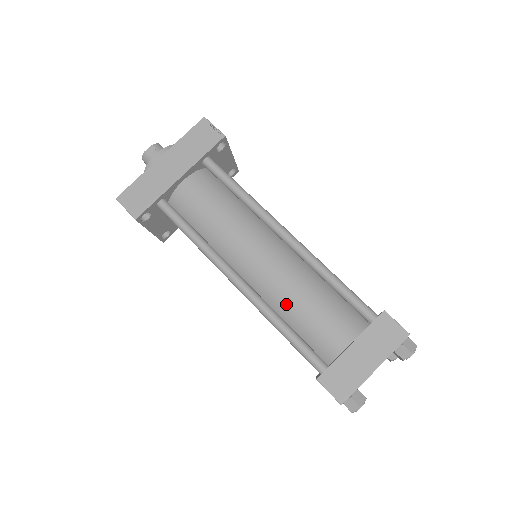
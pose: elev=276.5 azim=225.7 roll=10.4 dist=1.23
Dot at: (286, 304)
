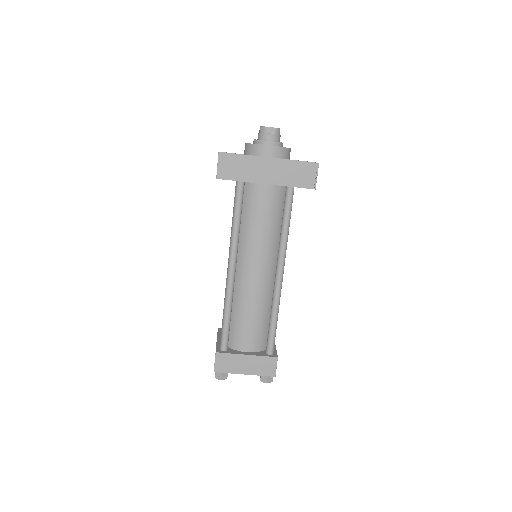
Dot at: (241, 305)
